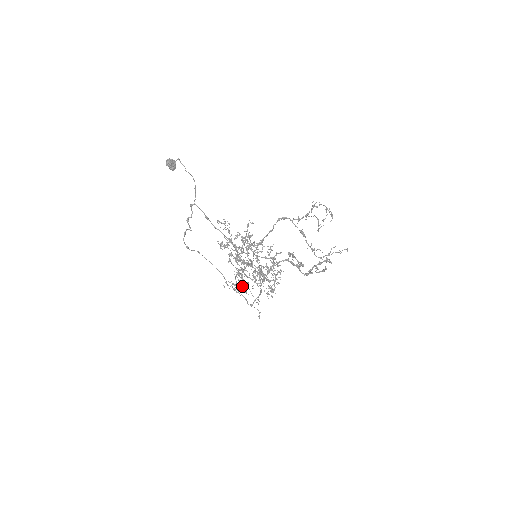
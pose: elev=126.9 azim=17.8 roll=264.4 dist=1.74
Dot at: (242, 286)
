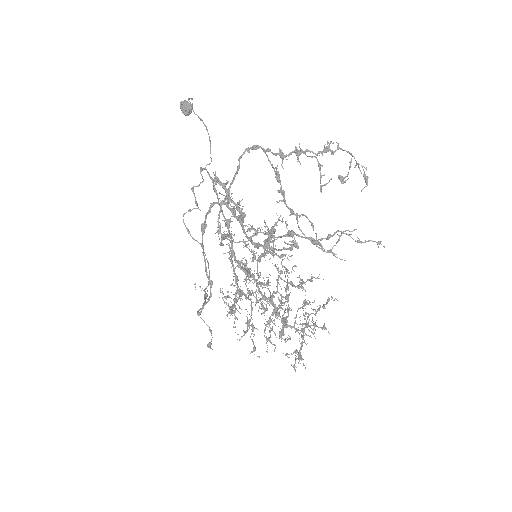
Dot at: (232, 308)
